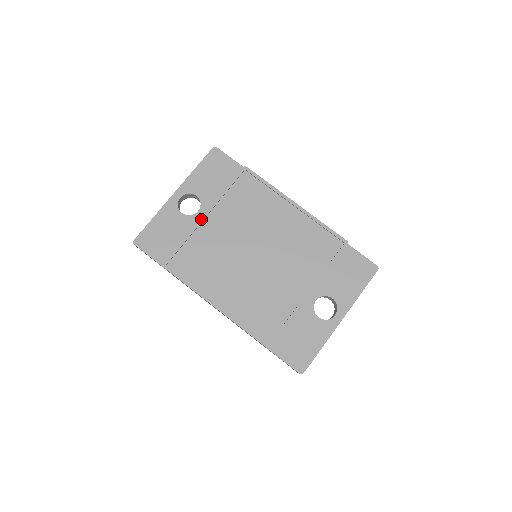
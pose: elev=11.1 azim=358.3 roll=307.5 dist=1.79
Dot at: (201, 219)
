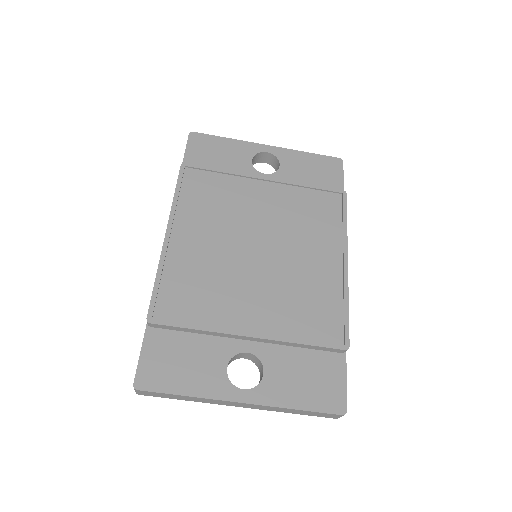
Dot at: (258, 176)
